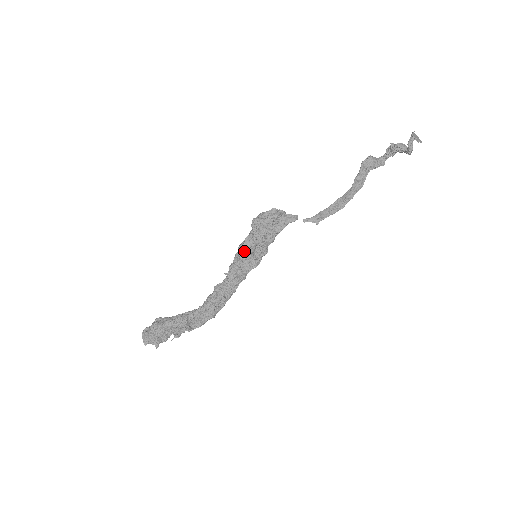
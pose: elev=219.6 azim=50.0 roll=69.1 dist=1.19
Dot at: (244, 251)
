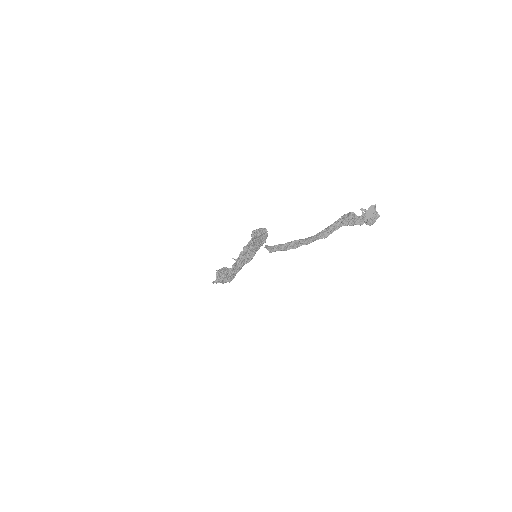
Dot at: (247, 249)
